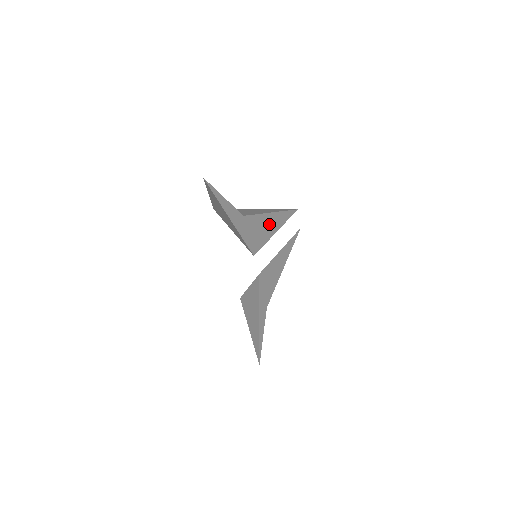
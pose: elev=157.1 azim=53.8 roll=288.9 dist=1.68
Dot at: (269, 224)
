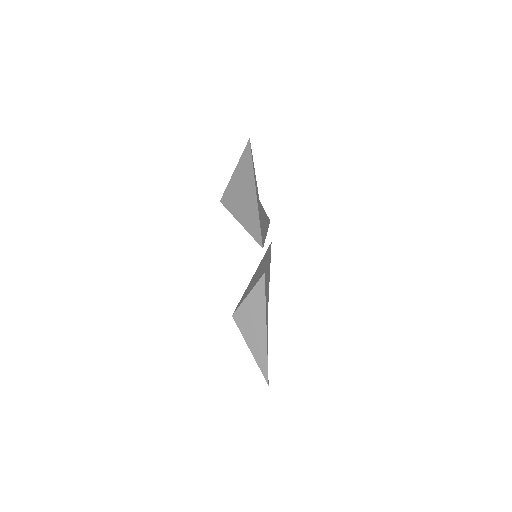
Dot at: (265, 222)
